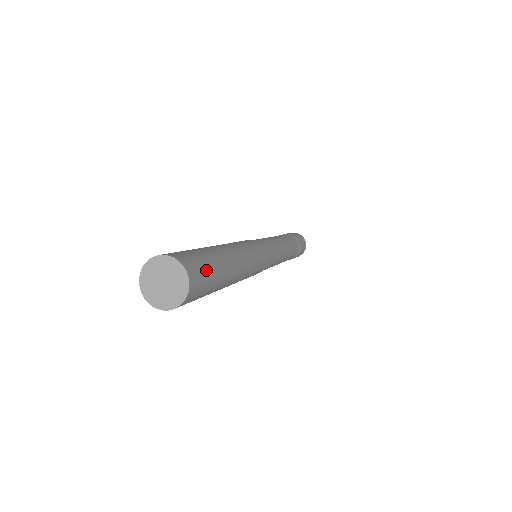
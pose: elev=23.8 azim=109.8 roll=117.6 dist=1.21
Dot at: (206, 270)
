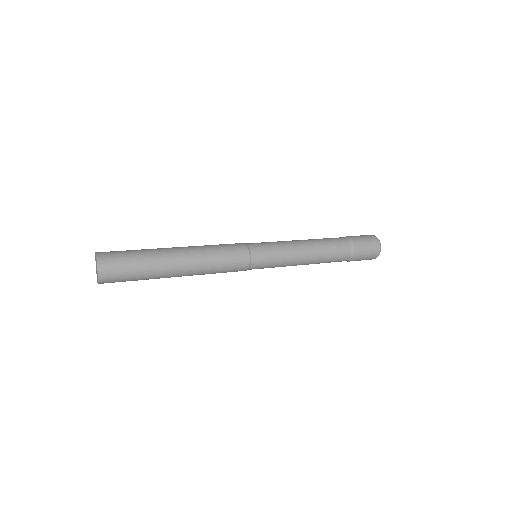
Dot at: (124, 270)
